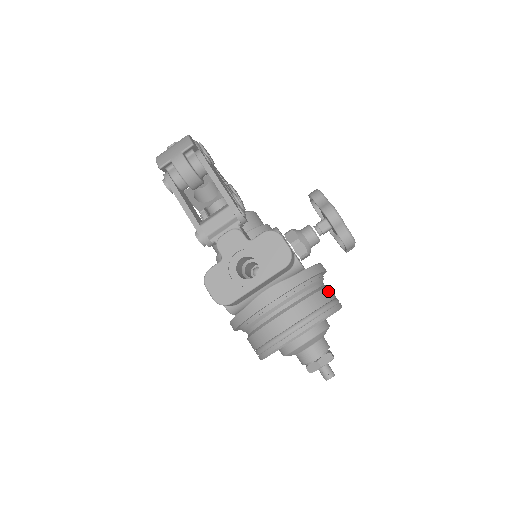
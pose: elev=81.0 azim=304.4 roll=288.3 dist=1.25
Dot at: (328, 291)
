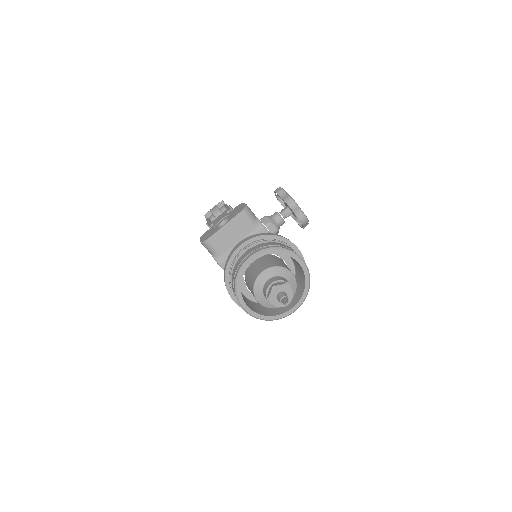
Dot at: (289, 247)
